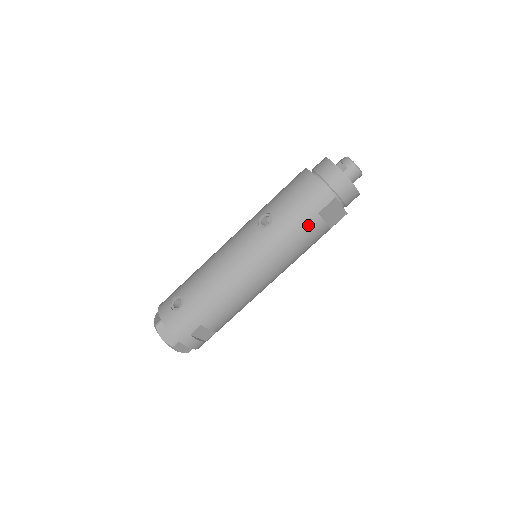
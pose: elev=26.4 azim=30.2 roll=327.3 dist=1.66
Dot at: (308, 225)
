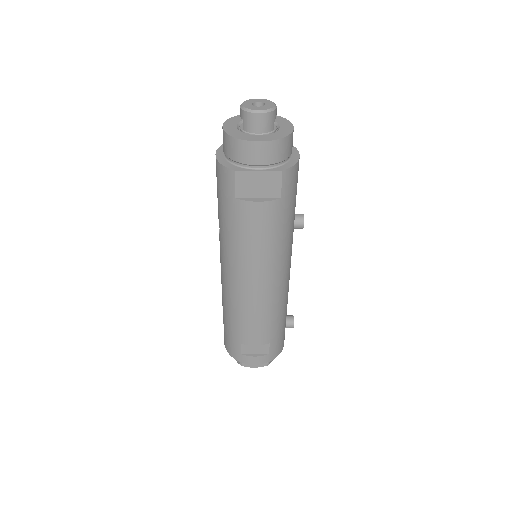
Dot at: (238, 215)
